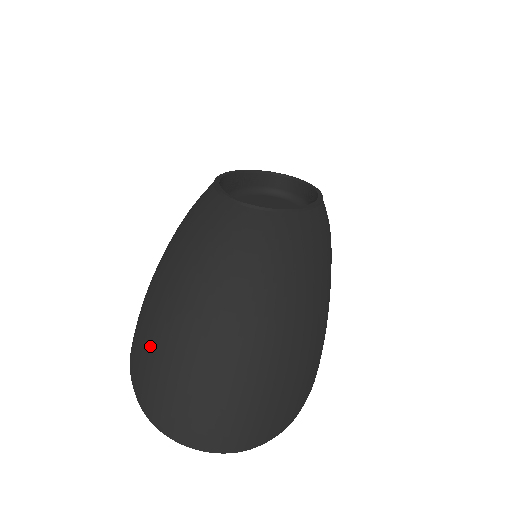
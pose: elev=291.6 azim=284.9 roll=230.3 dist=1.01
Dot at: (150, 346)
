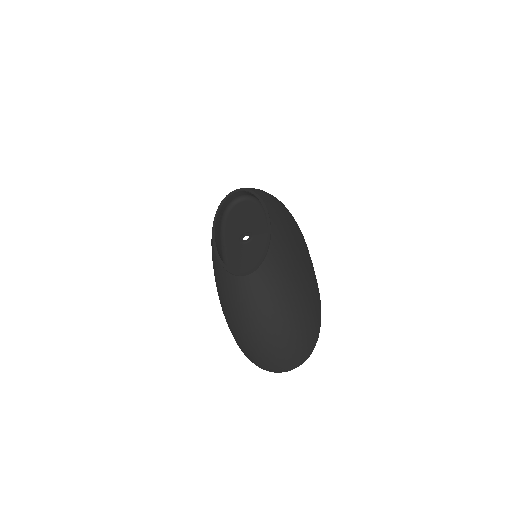
Dot at: (248, 350)
